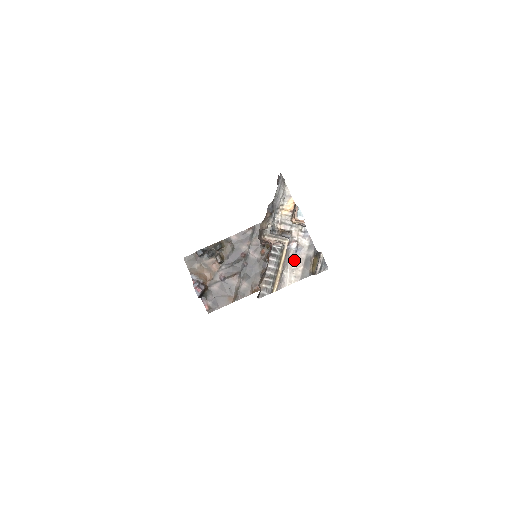
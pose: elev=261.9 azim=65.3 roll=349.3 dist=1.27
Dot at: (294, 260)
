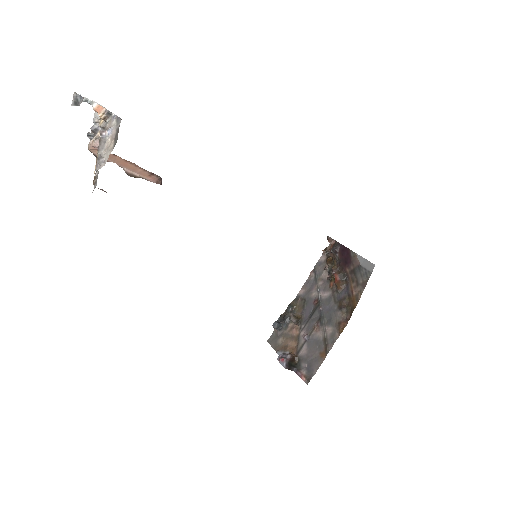
Dot at: (109, 141)
